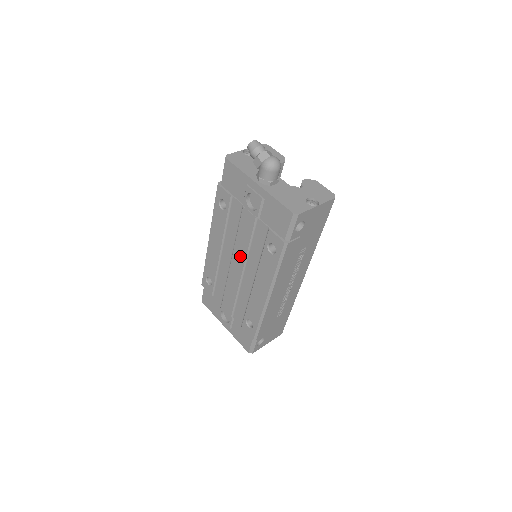
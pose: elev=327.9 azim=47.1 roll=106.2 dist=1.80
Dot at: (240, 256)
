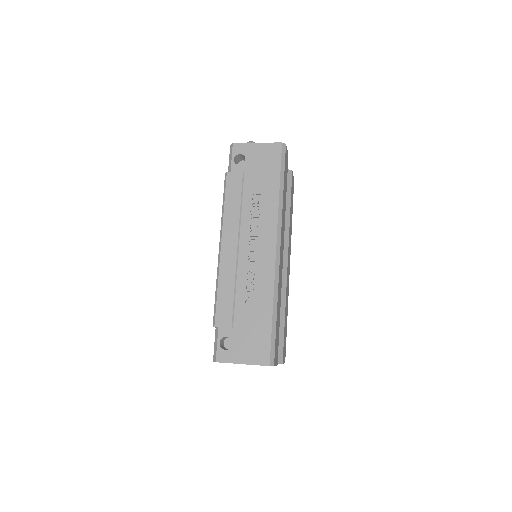
Dot at: occluded
